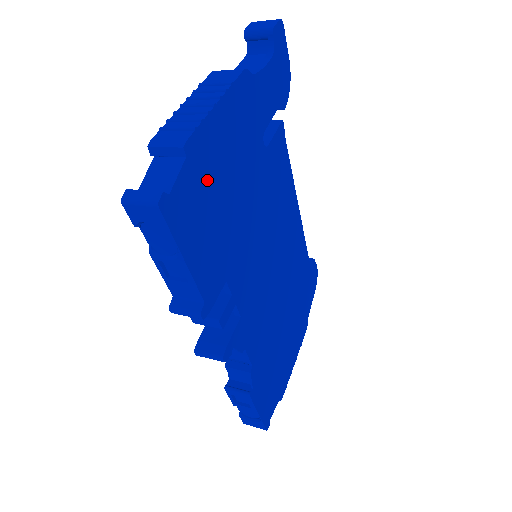
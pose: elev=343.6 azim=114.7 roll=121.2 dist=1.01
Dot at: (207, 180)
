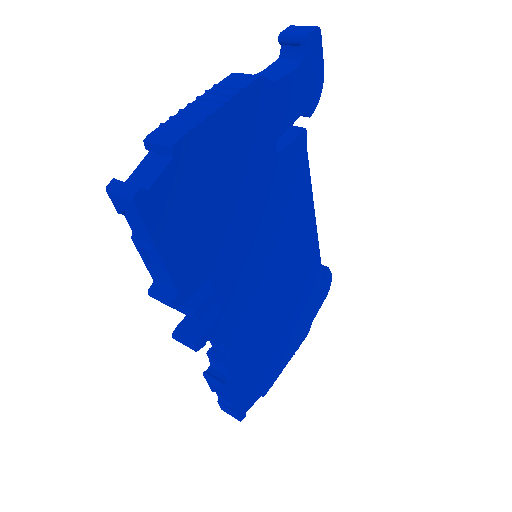
Dot at: (197, 180)
